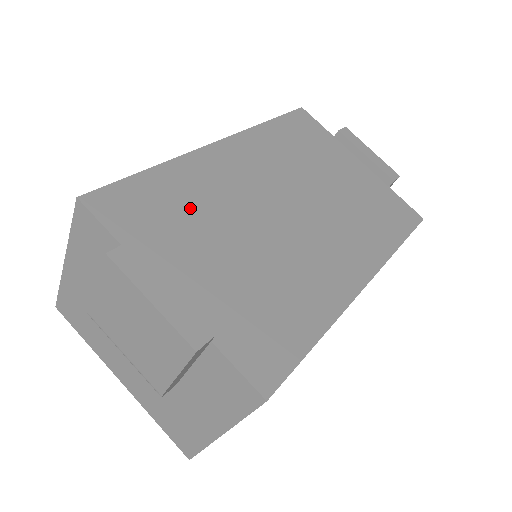
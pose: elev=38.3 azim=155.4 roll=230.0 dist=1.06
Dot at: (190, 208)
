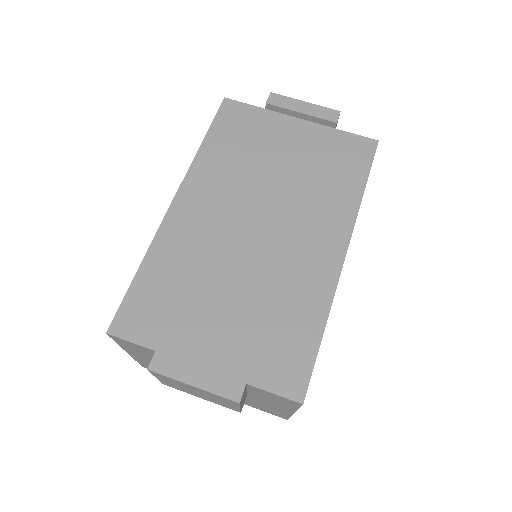
Dot at: (183, 284)
